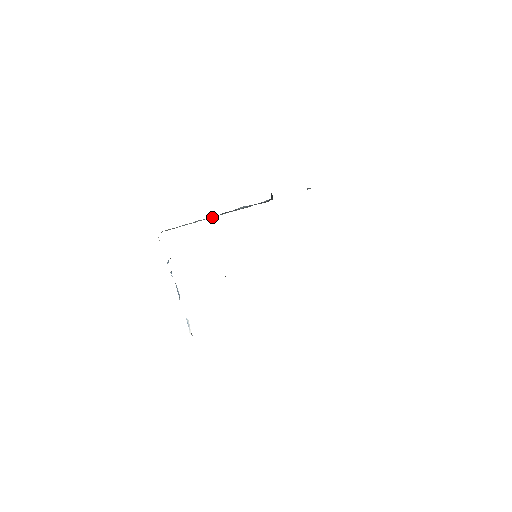
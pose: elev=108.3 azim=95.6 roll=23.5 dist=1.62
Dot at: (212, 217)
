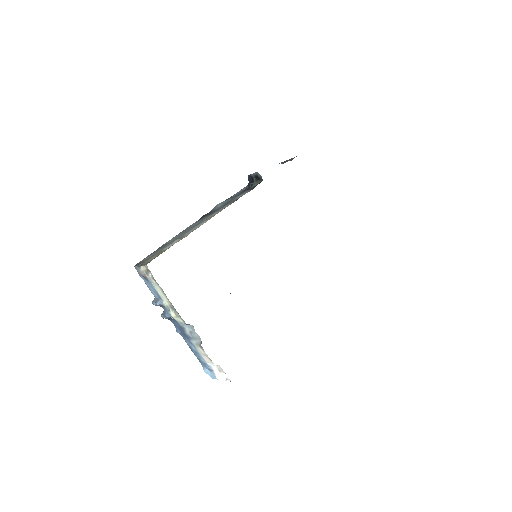
Dot at: (194, 225)
